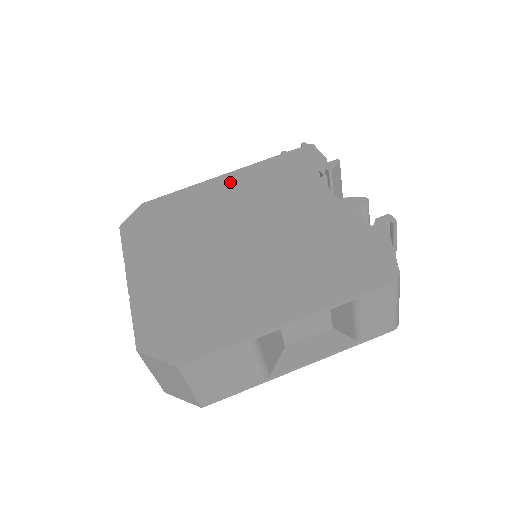
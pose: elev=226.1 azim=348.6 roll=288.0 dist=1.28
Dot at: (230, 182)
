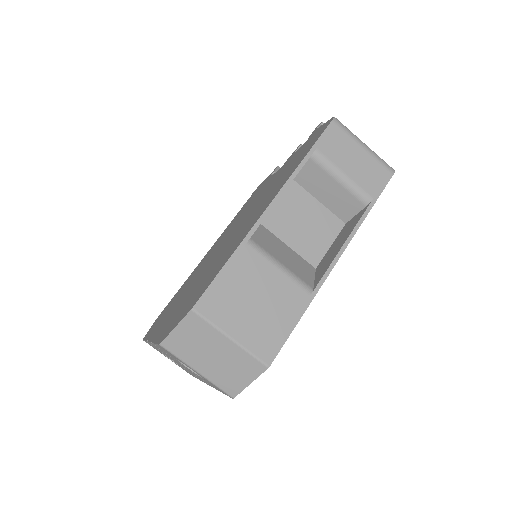
Dot at: occluded
